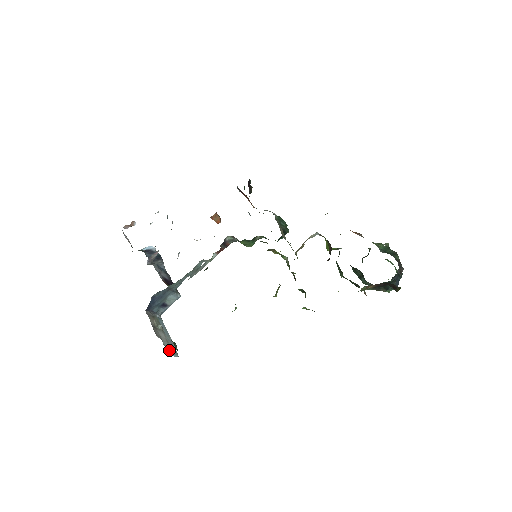
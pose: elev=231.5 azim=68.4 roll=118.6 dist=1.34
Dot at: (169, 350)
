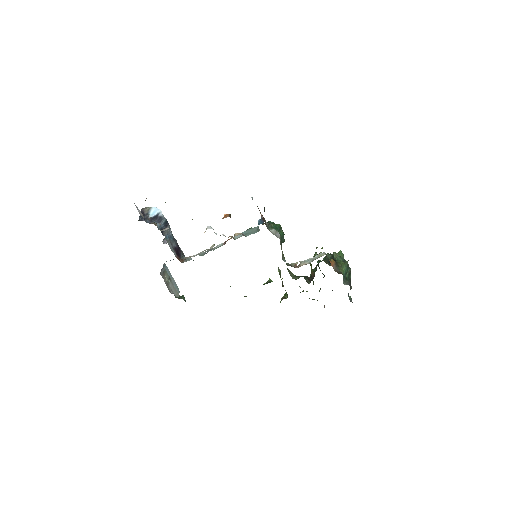
Dot at: occluded
